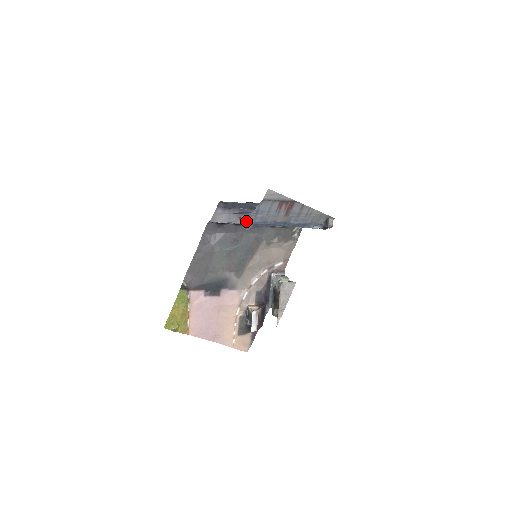
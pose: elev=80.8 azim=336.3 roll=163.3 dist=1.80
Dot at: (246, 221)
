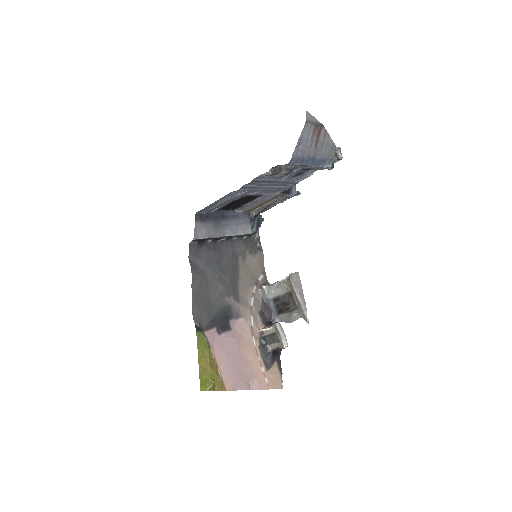
Dot at: (292, 156)
